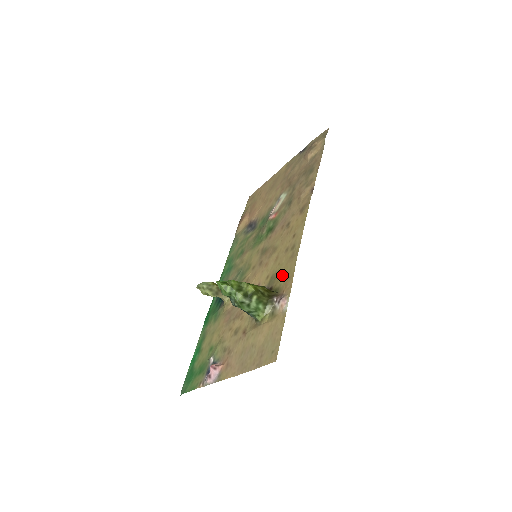
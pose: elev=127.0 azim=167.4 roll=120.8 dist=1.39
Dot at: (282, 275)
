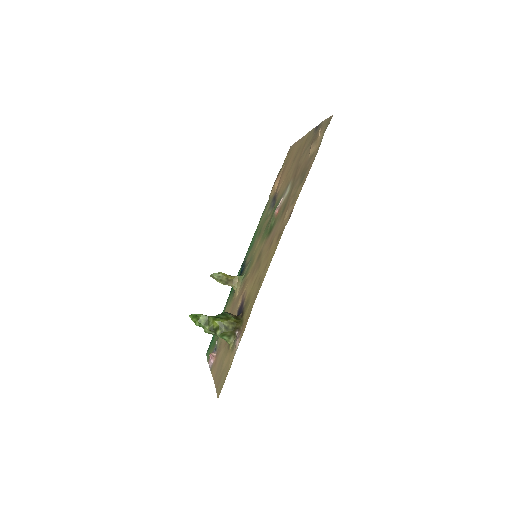
Dot at: (248, 309)
